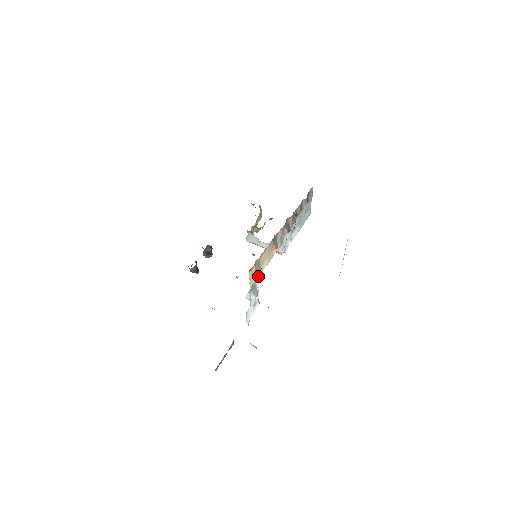
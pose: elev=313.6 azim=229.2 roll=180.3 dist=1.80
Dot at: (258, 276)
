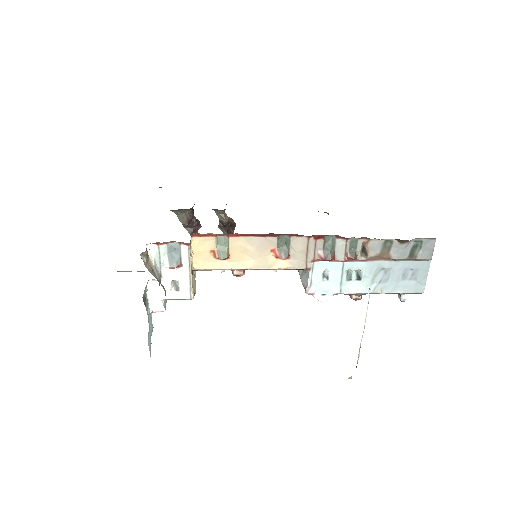
Dot at: (221, 267)
